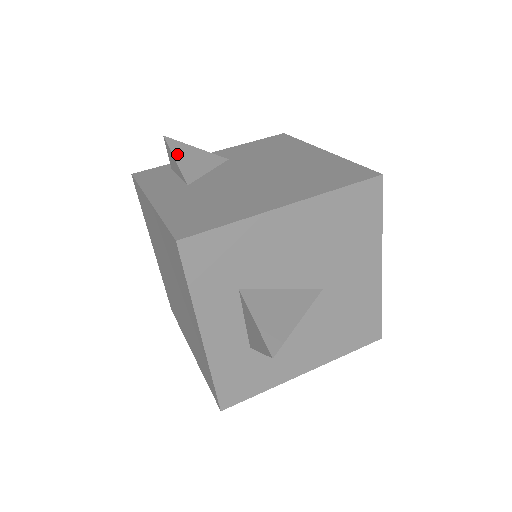
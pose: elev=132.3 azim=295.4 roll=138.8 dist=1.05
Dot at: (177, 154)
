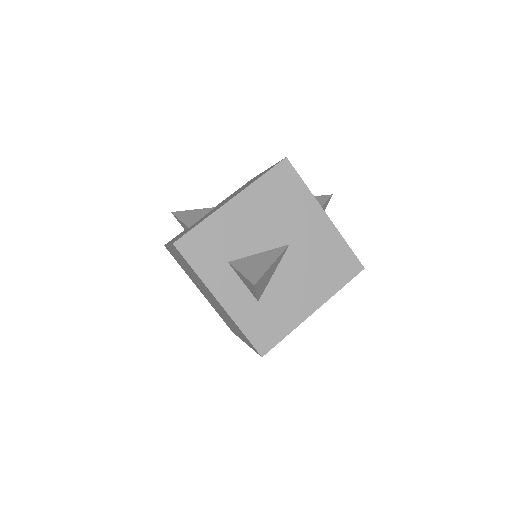
Dot at: (181, 217)
